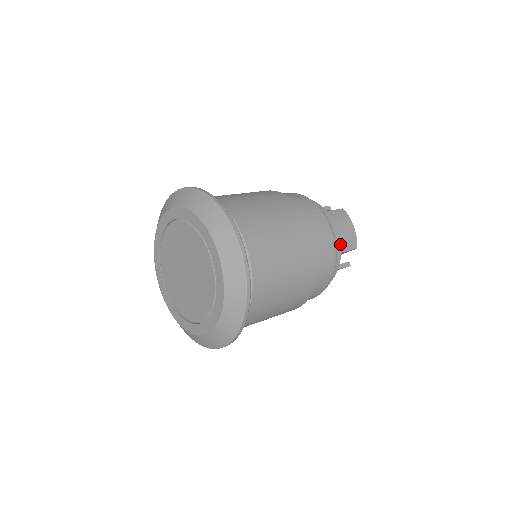
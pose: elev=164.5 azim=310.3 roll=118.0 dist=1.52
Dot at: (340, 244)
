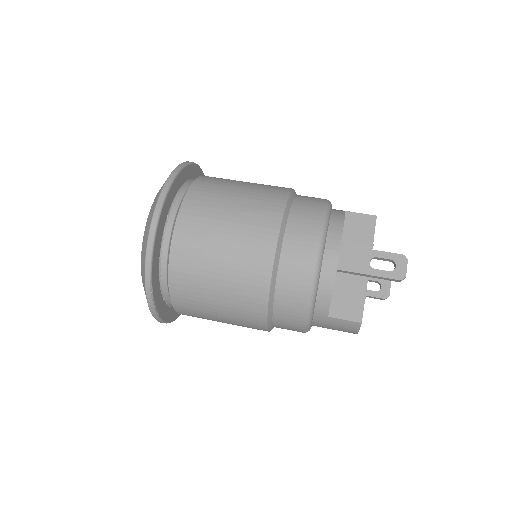
Dot at: occluded
